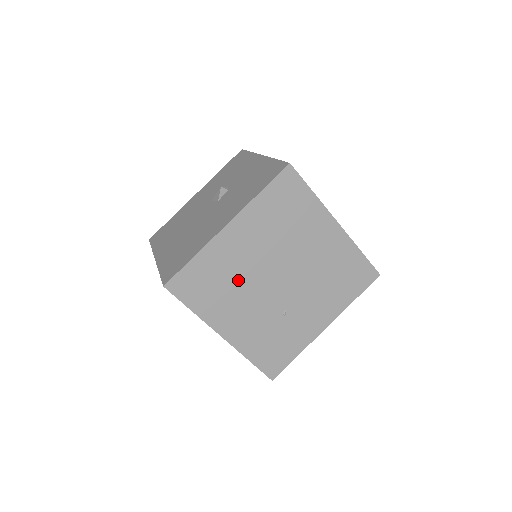
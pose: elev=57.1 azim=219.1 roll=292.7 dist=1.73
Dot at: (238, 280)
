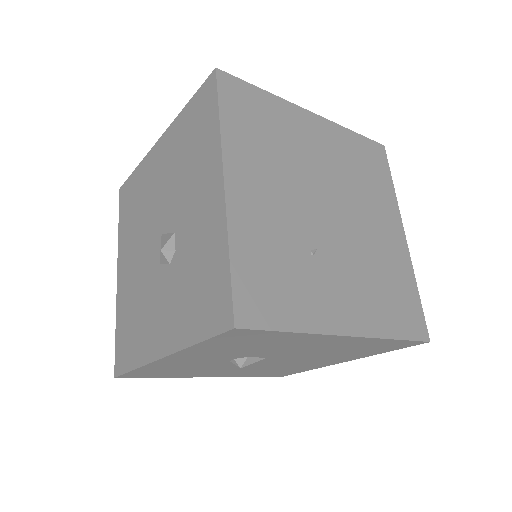
Dot at: (289, 158)
